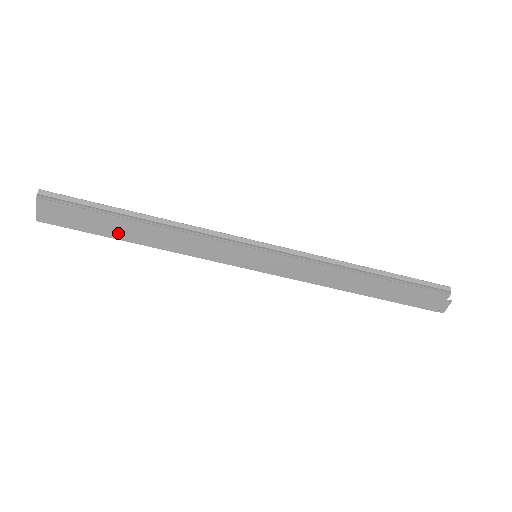
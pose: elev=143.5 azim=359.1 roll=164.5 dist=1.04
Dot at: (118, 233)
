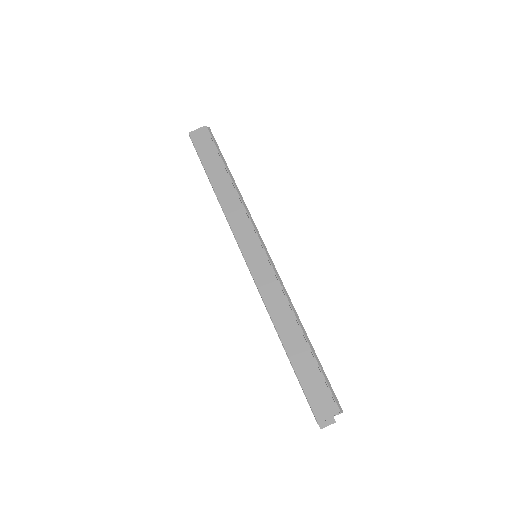
Dot at: (212, 173)
